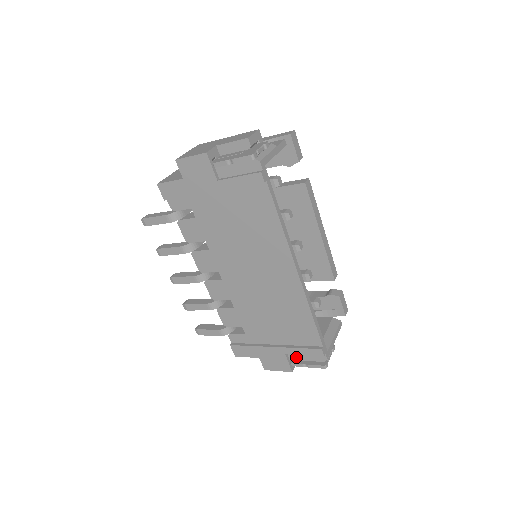
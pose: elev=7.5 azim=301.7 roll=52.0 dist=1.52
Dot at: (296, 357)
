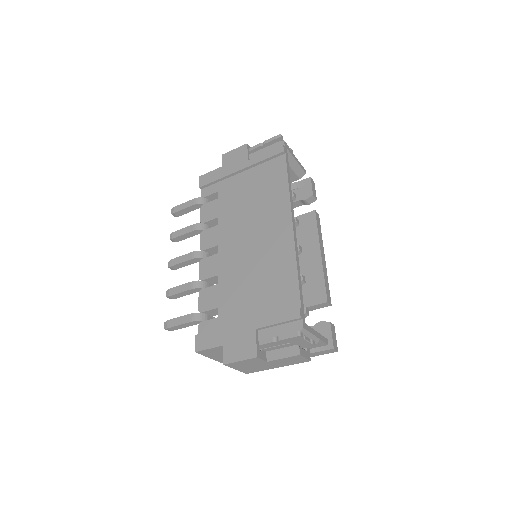
Dot at: (267, 335)
